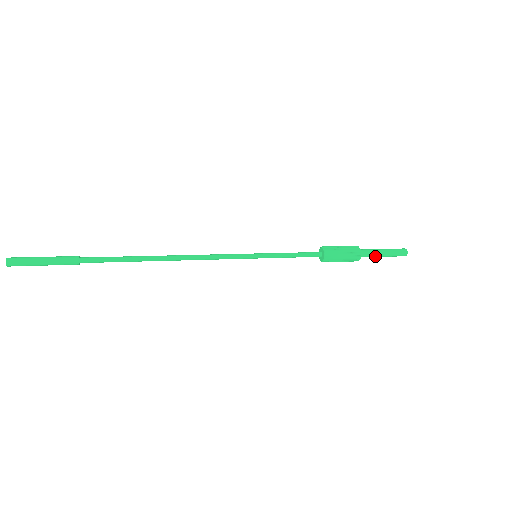
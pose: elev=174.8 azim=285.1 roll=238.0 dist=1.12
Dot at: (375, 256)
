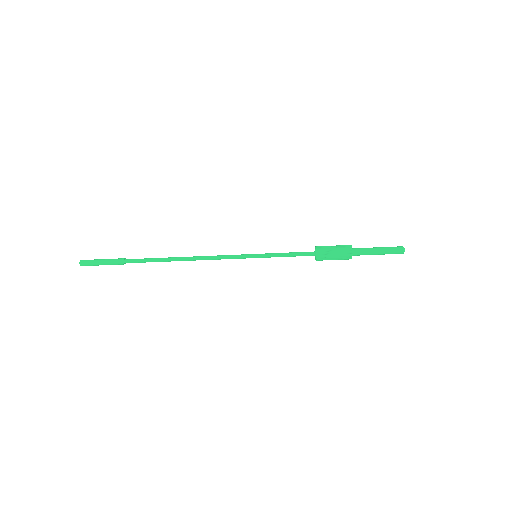
Dot at: (369, 250)
